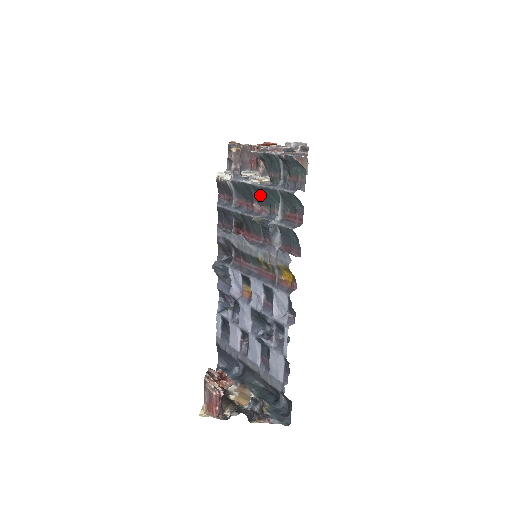
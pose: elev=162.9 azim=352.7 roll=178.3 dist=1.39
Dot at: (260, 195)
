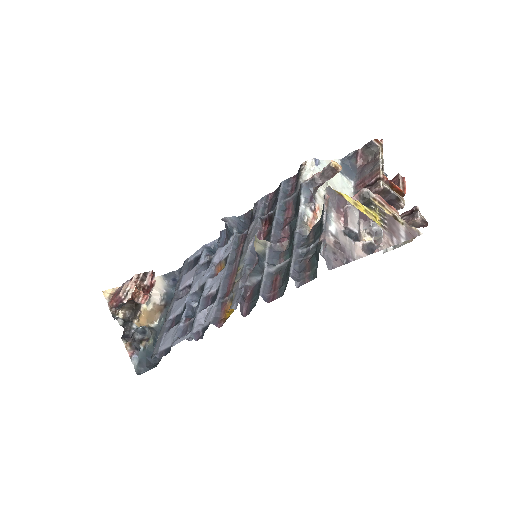
Dot at: occluded
